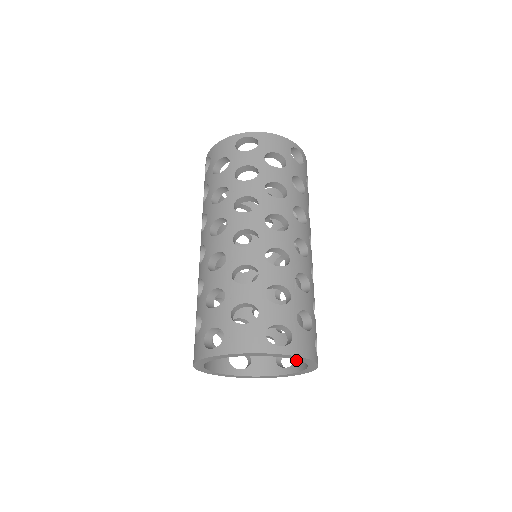
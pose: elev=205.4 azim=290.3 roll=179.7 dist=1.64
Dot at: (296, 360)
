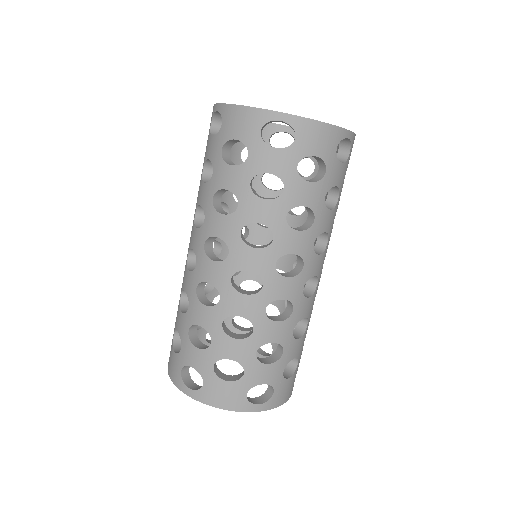
Dot at: occluded
